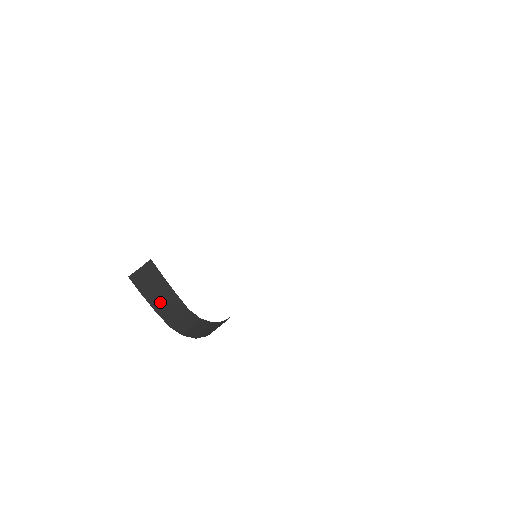
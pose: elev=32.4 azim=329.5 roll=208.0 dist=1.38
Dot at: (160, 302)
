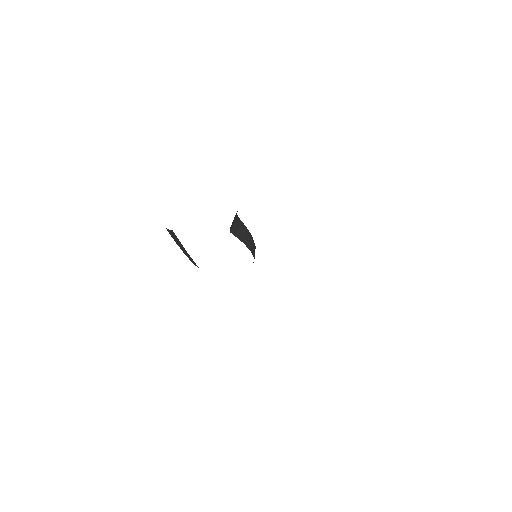
Dot at: (184, 252)
